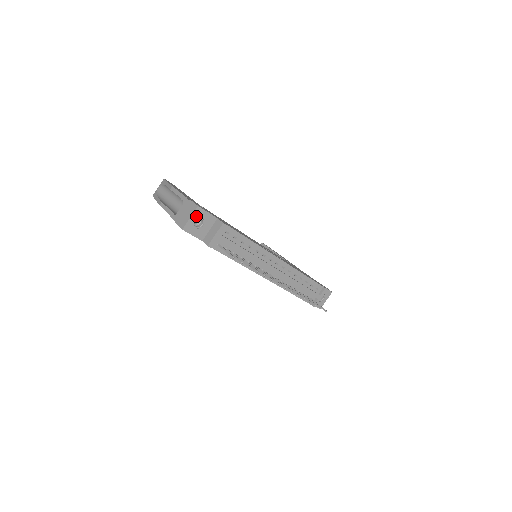
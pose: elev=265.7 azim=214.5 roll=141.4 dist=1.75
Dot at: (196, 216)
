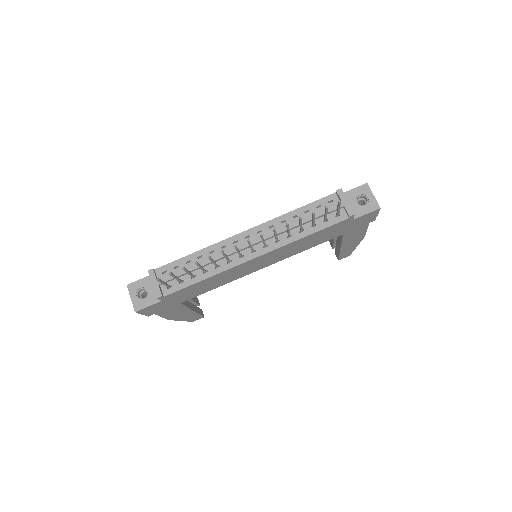
Dot at: (134, 292)
